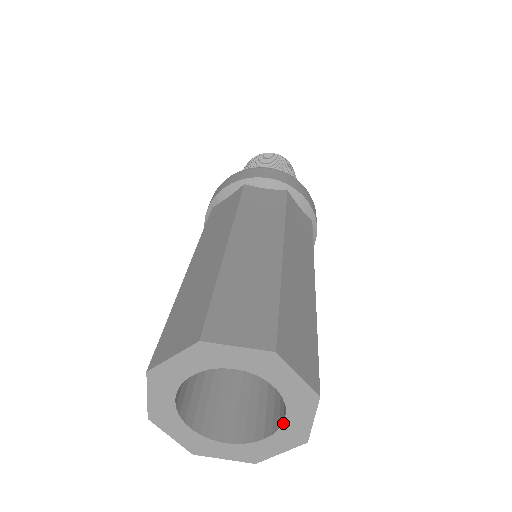
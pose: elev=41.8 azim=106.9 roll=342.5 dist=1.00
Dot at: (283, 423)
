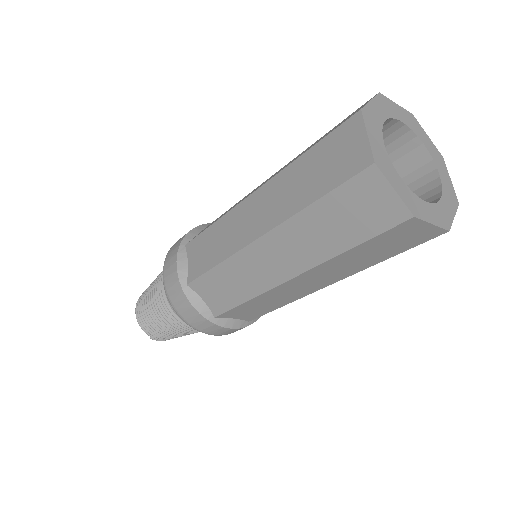
Dot at: (439, 201)
